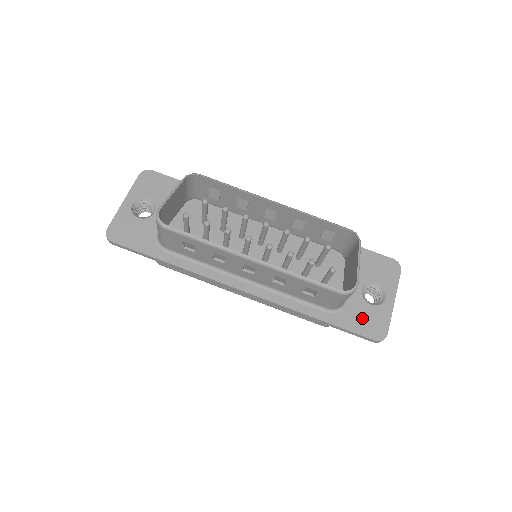
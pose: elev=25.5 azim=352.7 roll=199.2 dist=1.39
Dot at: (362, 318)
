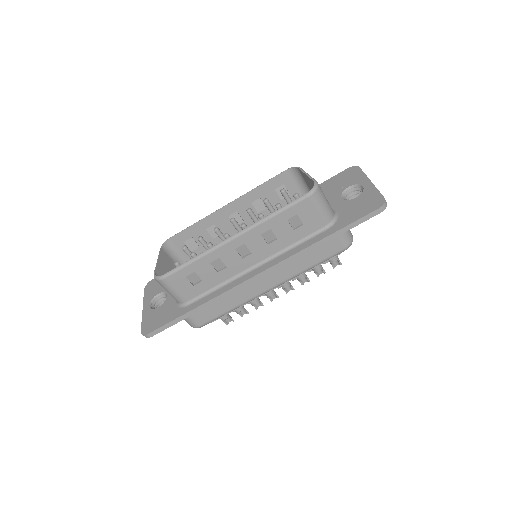
Dot at: (357, 208)
